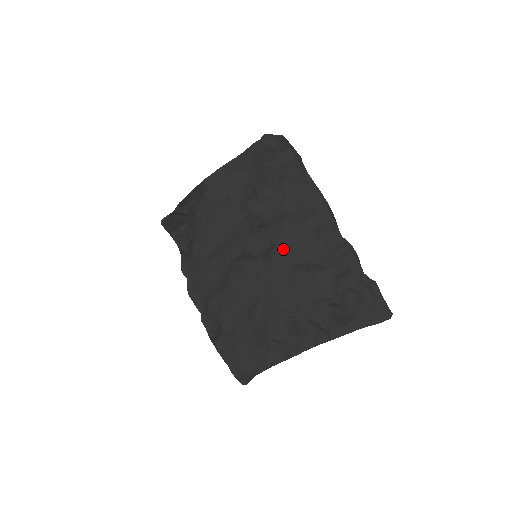
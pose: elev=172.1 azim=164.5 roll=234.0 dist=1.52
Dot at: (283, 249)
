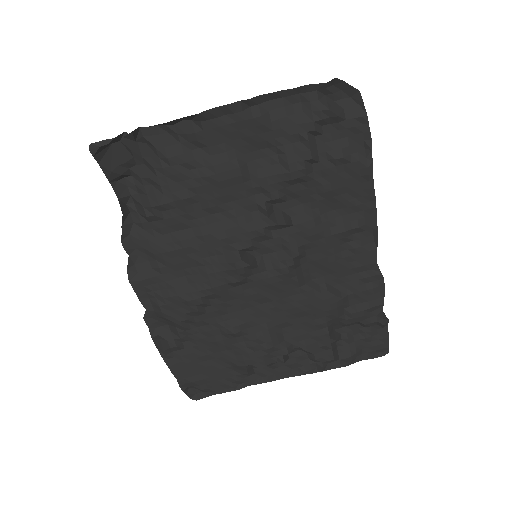
Dot at: (299, 259)
